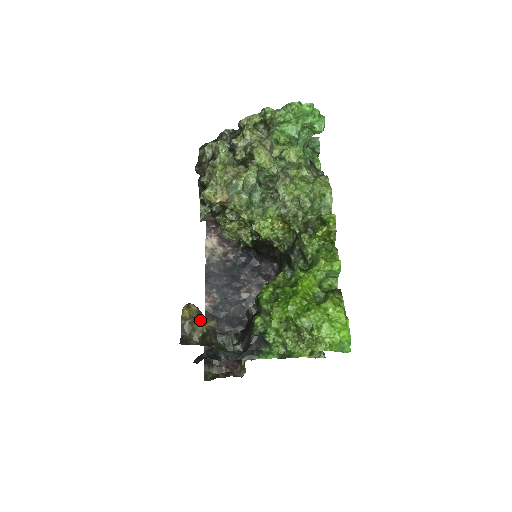
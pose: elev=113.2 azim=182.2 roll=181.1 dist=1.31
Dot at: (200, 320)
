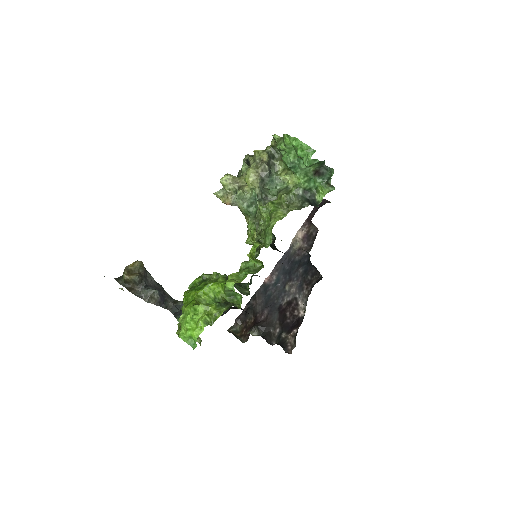
Dot at: (133, 272)
